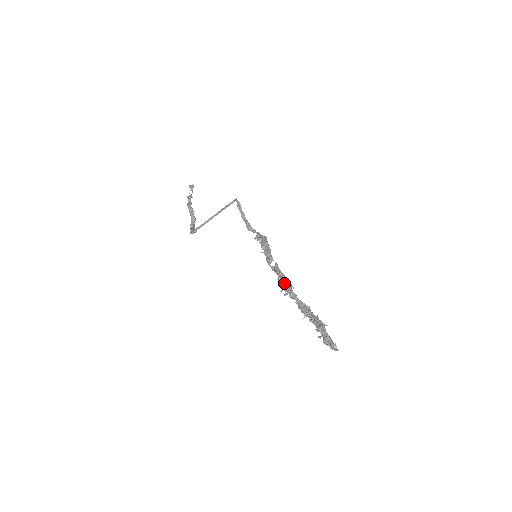
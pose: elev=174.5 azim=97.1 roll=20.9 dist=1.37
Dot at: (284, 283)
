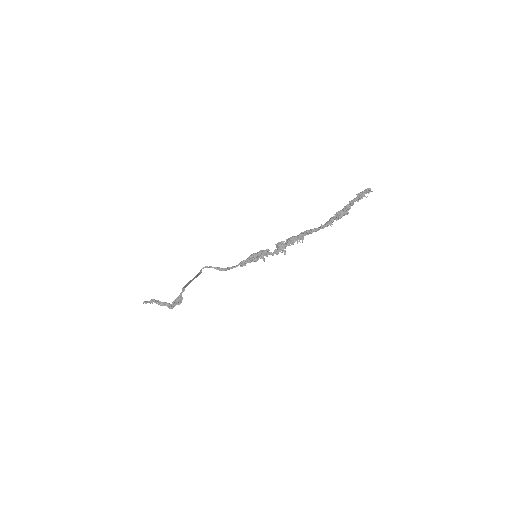
Dot at: (295, 237)
